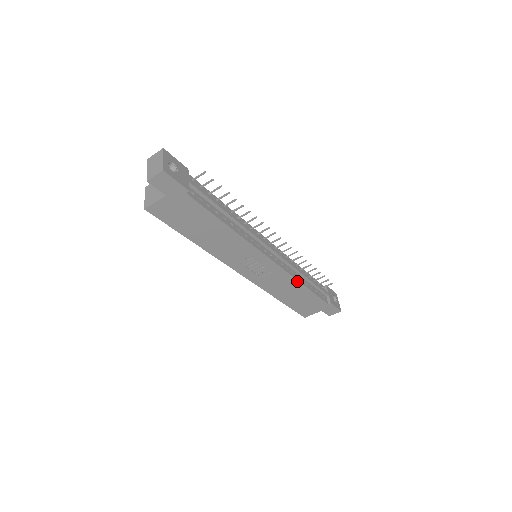
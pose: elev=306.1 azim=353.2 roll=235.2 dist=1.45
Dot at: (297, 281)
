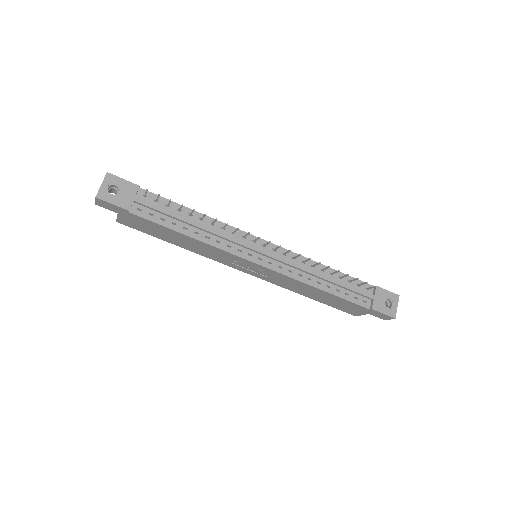
Dot at: (308, 285)
